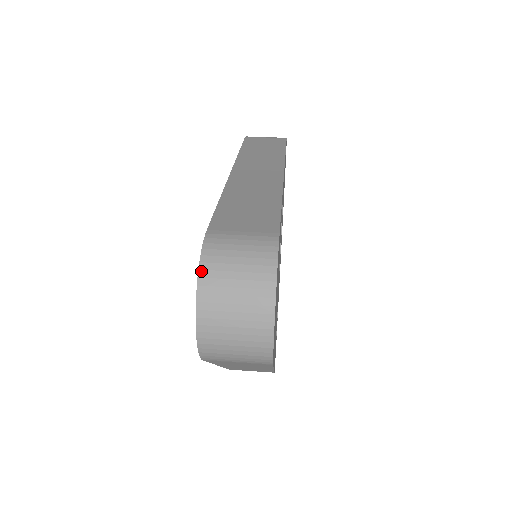
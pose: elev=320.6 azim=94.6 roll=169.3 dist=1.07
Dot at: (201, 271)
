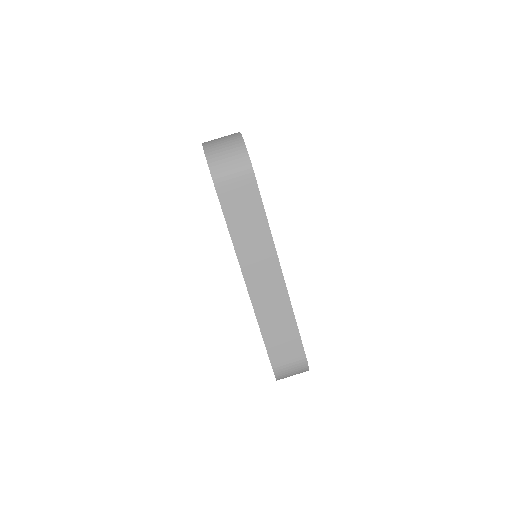
Dot at: occluded
